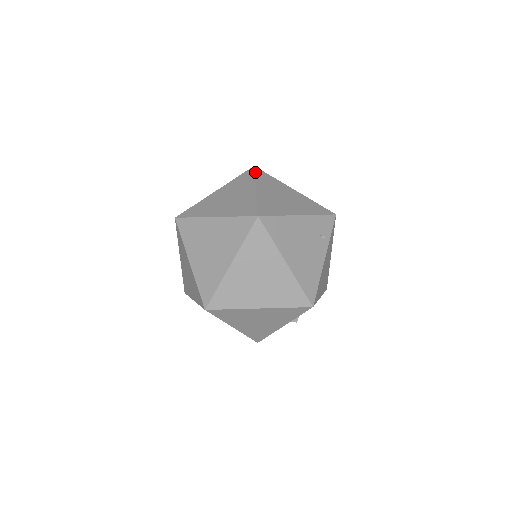
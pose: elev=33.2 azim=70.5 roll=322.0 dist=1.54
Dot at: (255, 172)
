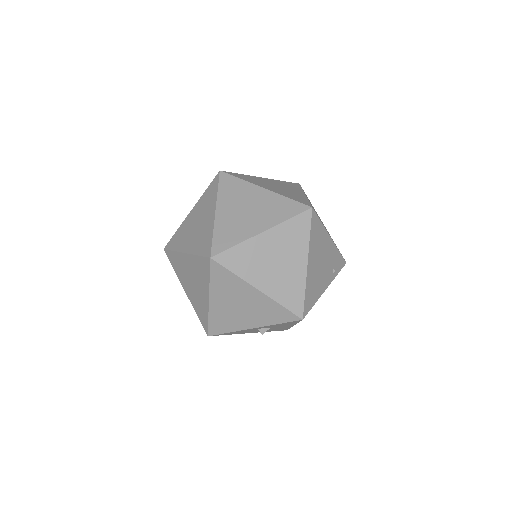
Dot at: (301, 187)
